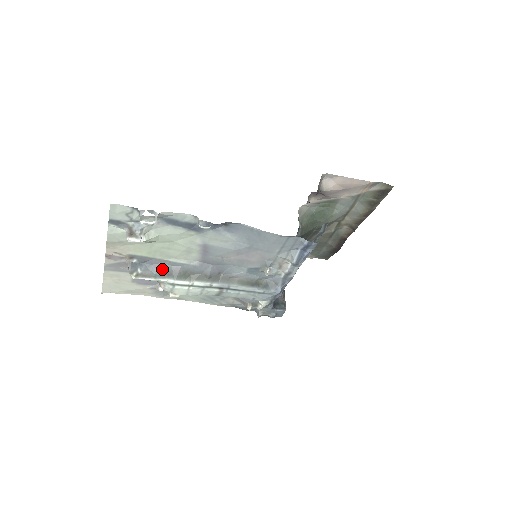
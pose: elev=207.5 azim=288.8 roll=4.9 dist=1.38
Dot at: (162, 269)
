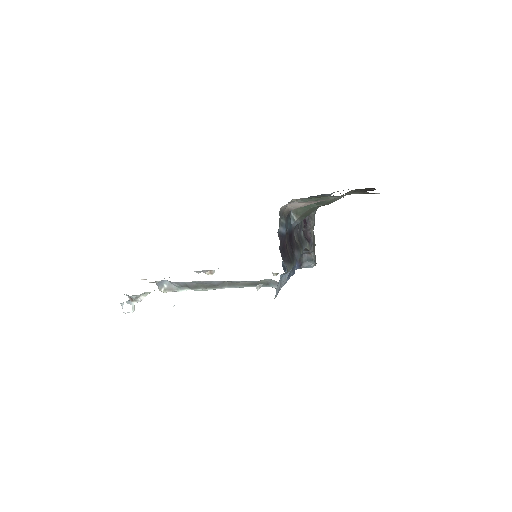
Dot at: (180, 284)
